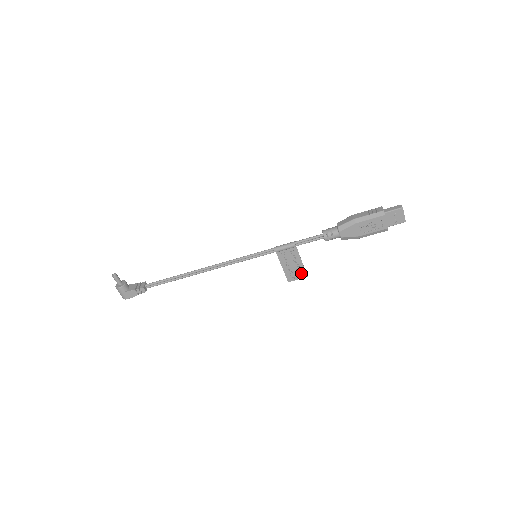
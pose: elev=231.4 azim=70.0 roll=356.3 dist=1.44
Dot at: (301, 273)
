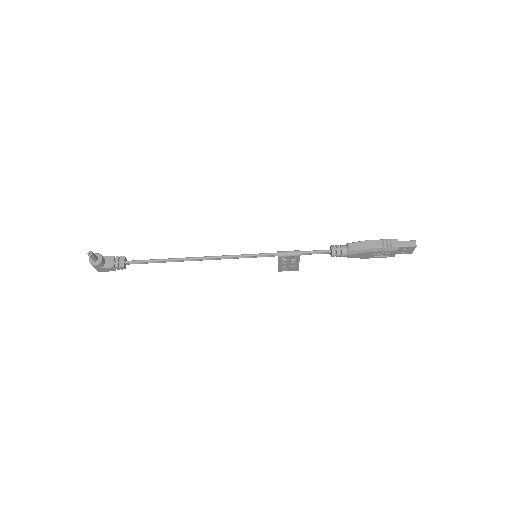
Dot at: (294, 268)
